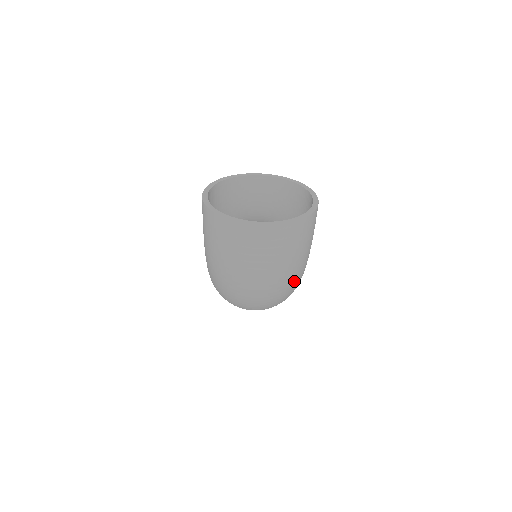
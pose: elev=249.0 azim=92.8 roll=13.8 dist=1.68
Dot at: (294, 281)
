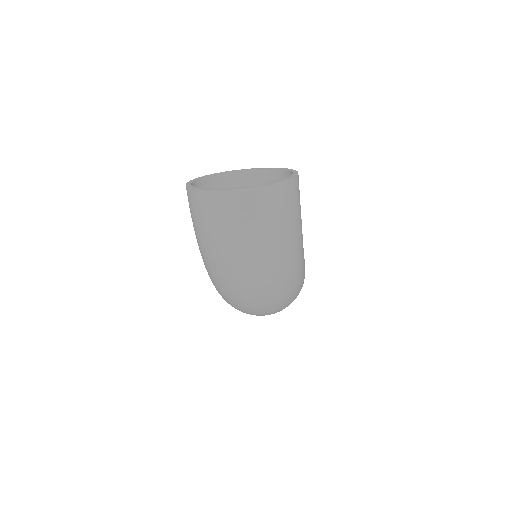
Dot at: (288, 262)
